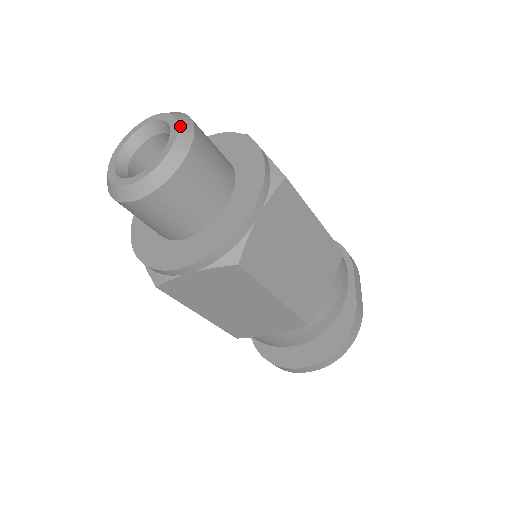
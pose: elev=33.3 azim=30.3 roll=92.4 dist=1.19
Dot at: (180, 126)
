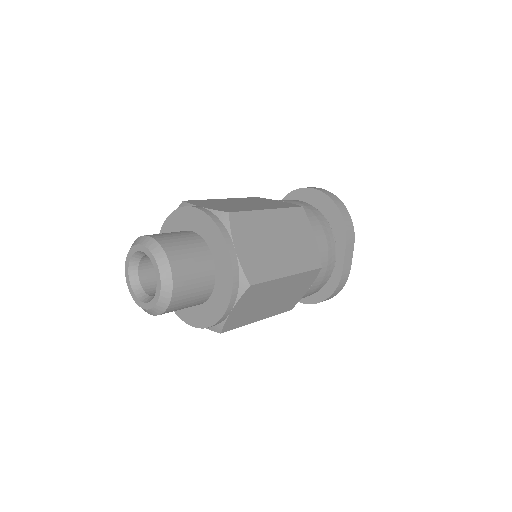
Dot at: (162, 280)
